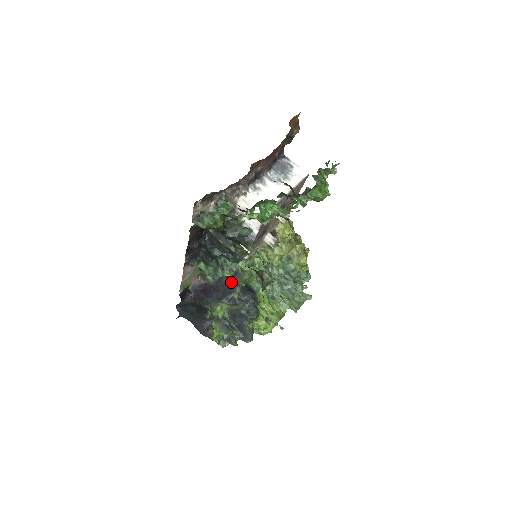
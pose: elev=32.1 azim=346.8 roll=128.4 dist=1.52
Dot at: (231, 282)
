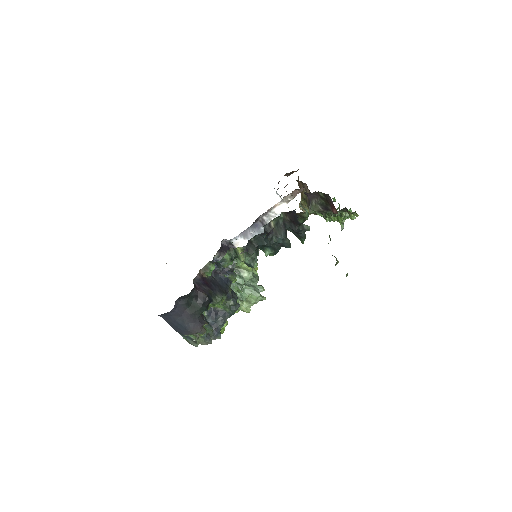
Dot at: (224, 279)
